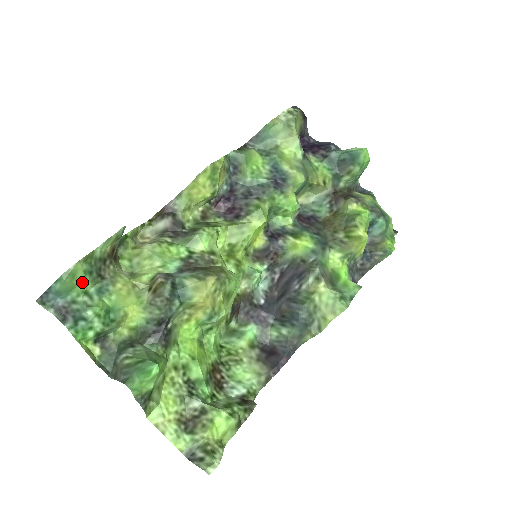
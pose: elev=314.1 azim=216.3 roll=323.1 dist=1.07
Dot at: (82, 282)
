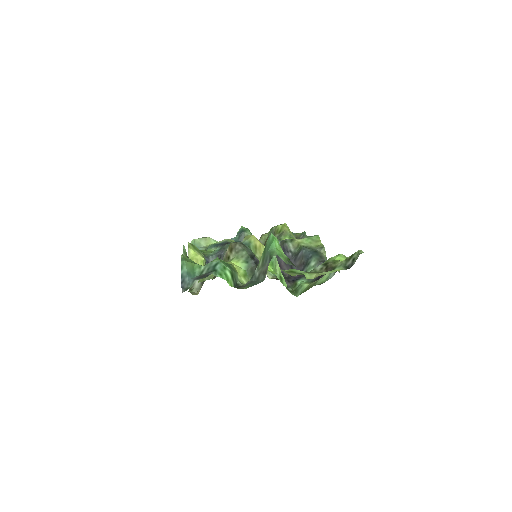
Dot at: (194, 263)
